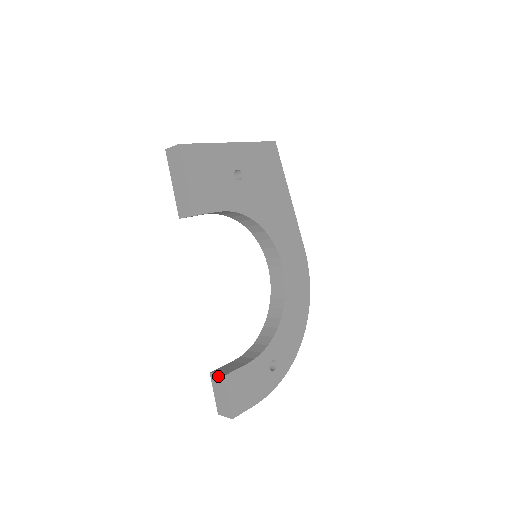
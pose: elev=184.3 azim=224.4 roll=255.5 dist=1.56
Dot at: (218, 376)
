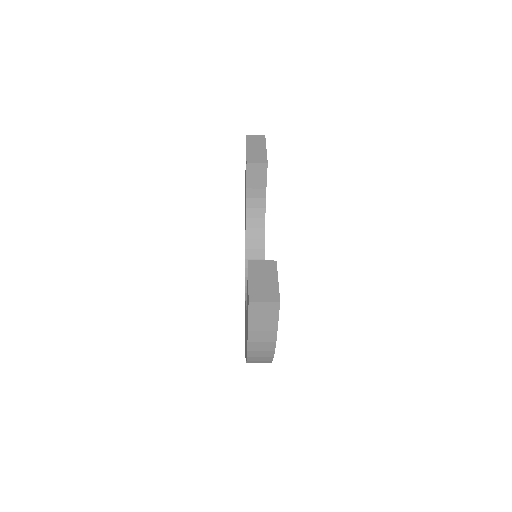
Dot at: (265, 261)
